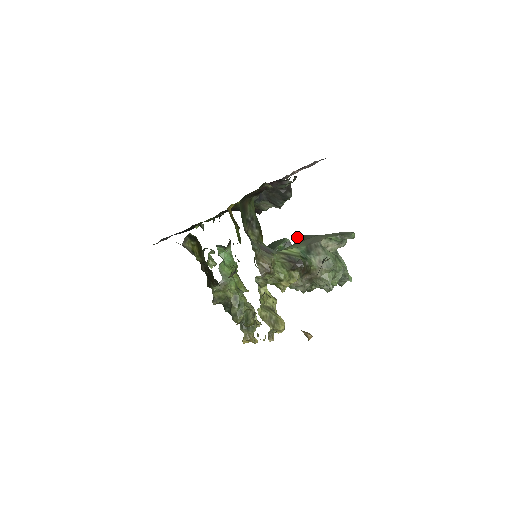
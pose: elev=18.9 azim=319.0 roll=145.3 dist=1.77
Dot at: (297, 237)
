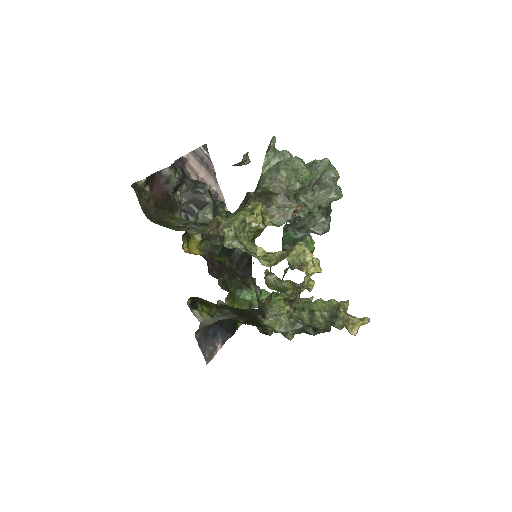
Dot at: occluded
